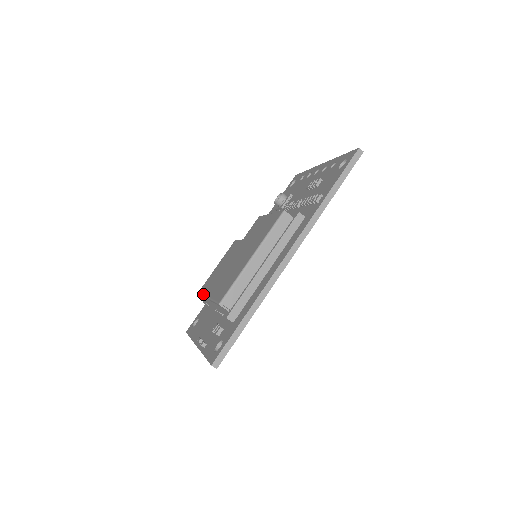
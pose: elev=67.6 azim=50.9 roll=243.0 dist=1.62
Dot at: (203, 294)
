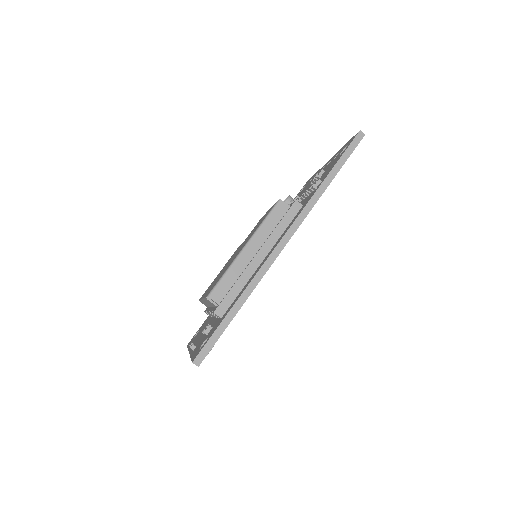
Dot at: occluded
